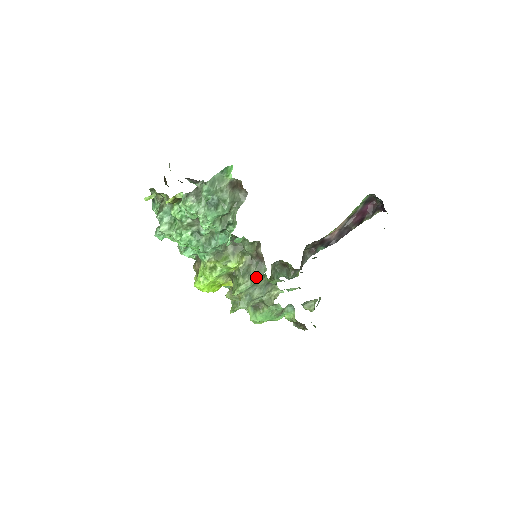
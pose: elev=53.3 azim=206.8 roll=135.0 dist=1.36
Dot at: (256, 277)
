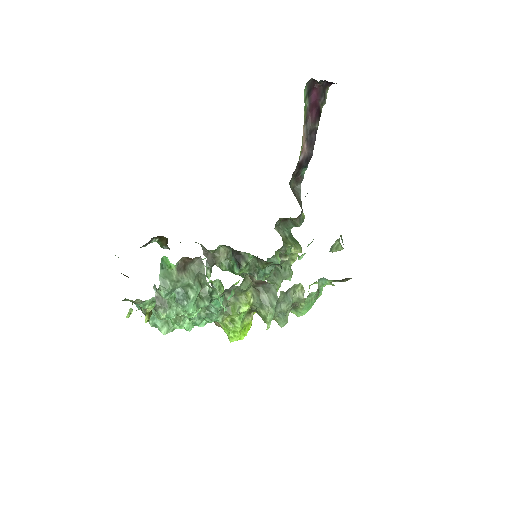
Dot at: (272, 299)
